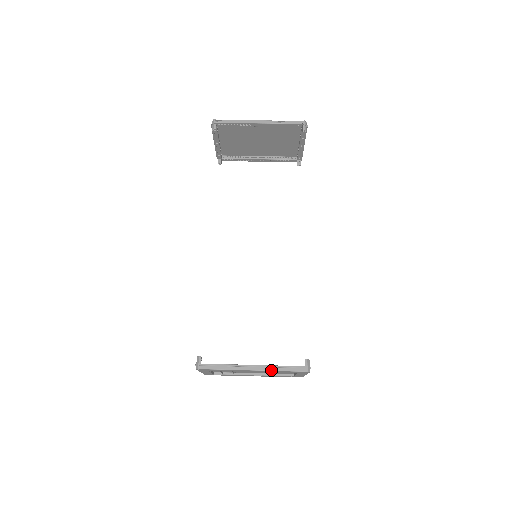
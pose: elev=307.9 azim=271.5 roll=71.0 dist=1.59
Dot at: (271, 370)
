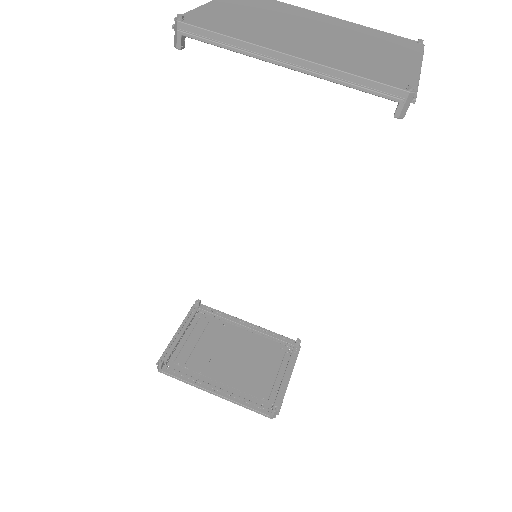
Dot at: occluded
